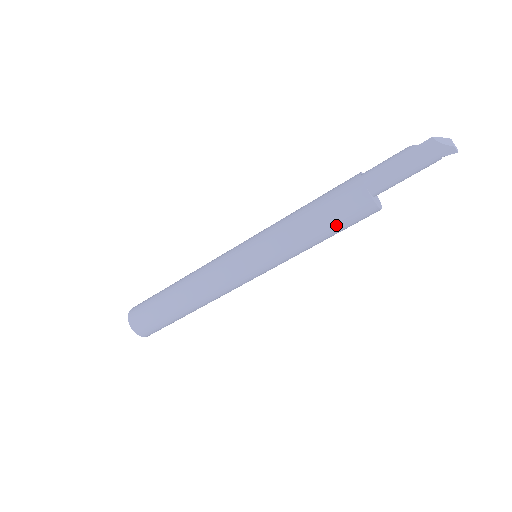
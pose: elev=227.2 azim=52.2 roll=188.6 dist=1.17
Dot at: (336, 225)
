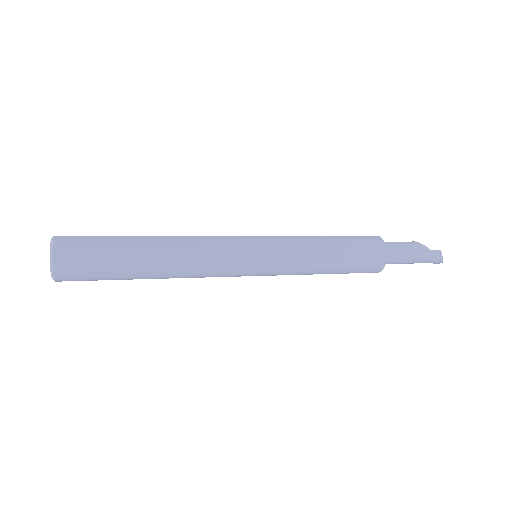
Dot at: (345, 273)
